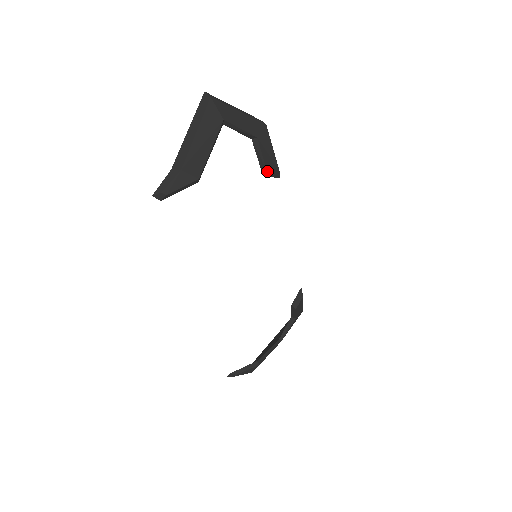
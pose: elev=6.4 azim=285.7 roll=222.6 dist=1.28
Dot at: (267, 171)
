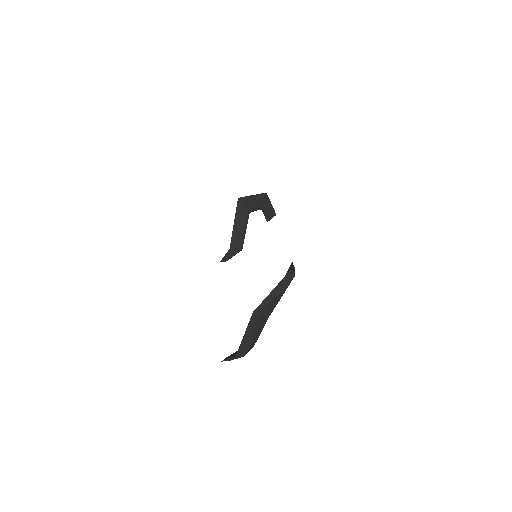
Dot at: occluded
